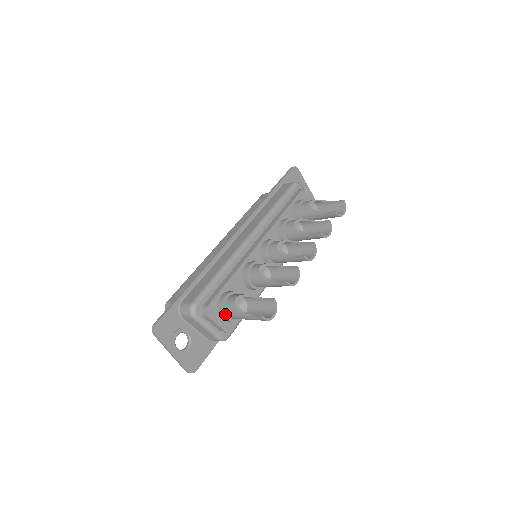
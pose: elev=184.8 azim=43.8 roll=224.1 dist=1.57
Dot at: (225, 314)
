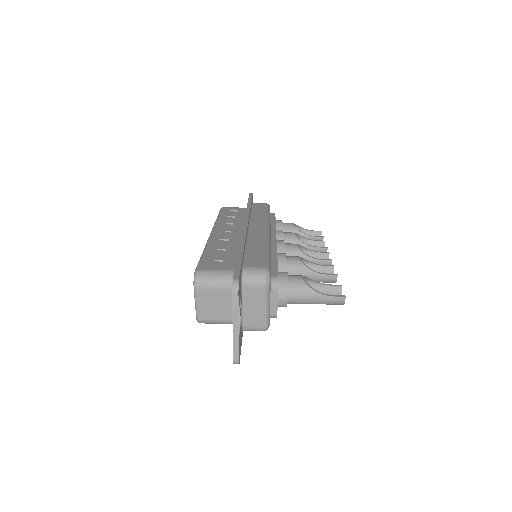
Dot at: (287, 293)
